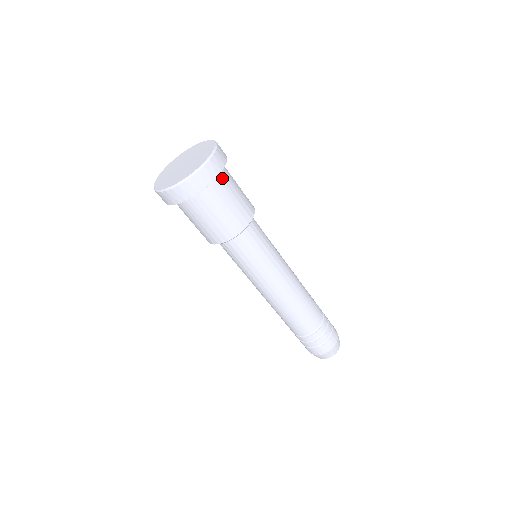
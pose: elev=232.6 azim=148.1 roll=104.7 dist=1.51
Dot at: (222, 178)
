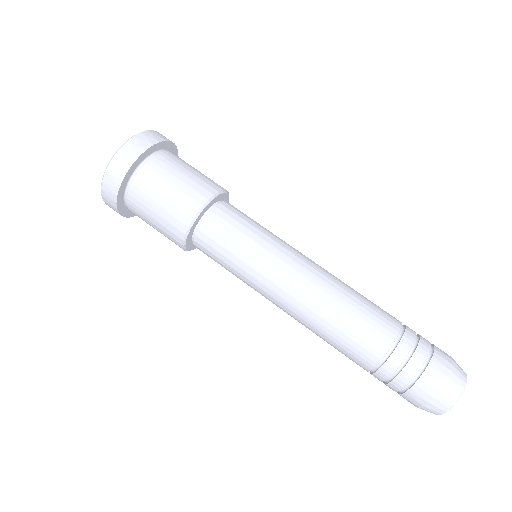
Dot at: (167, 155)
